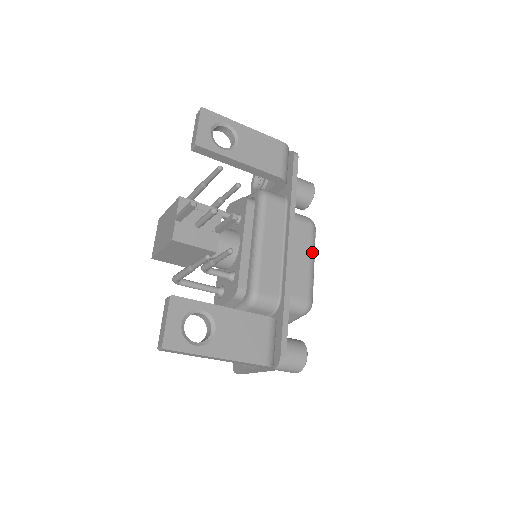
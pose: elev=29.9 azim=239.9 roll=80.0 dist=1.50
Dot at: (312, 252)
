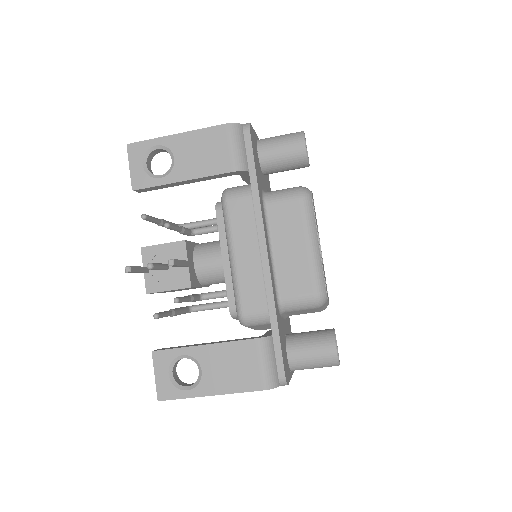
Dot at: (308, 232)
